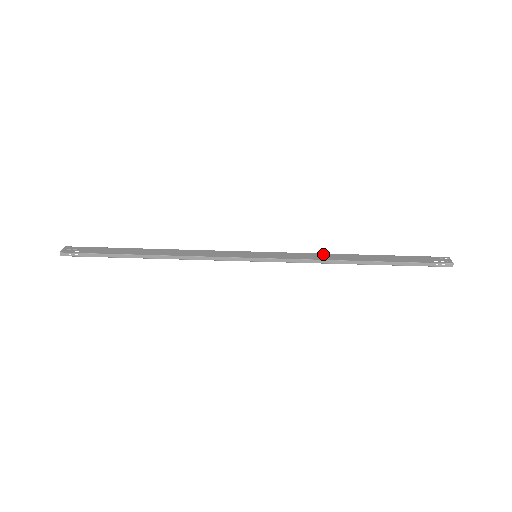
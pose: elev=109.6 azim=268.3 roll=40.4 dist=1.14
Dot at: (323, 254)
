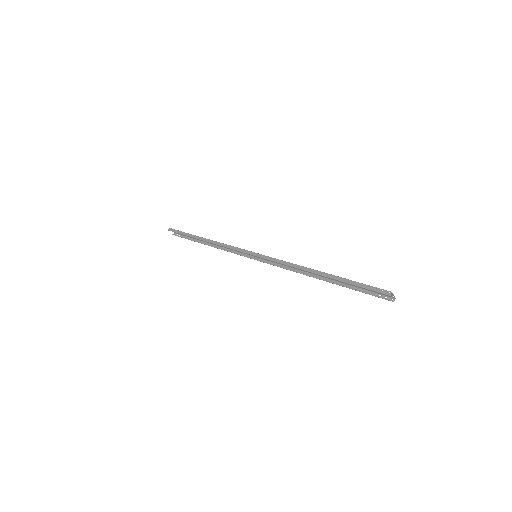
Dot at: occluded
